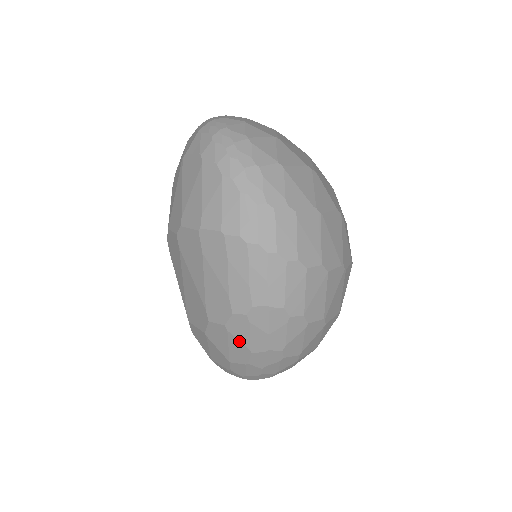
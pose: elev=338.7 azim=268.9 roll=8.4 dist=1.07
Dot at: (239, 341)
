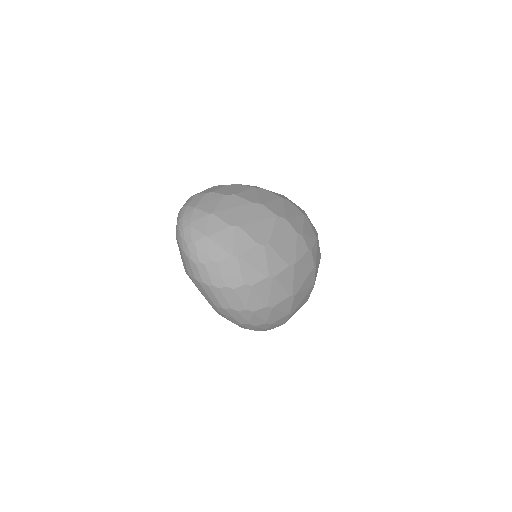
Dot at: occluded
